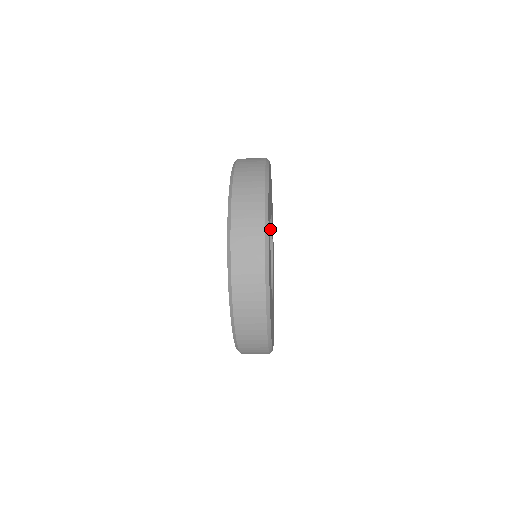
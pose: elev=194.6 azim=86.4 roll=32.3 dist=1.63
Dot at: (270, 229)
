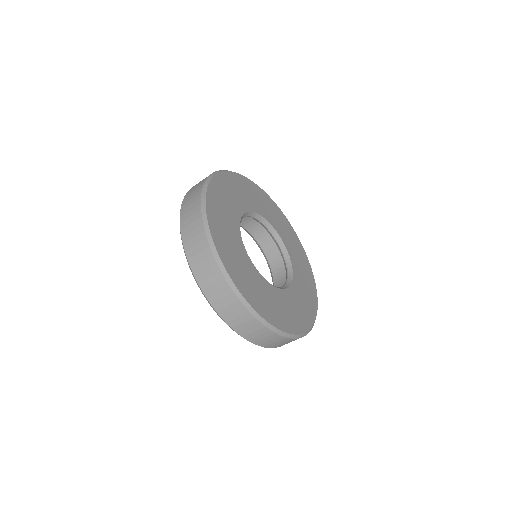
Dot at: (290, 271)
